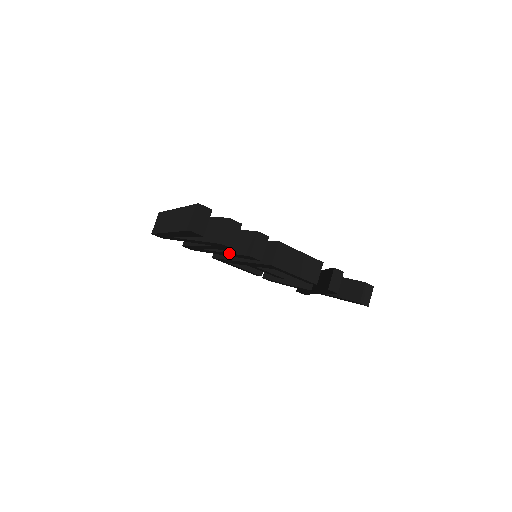
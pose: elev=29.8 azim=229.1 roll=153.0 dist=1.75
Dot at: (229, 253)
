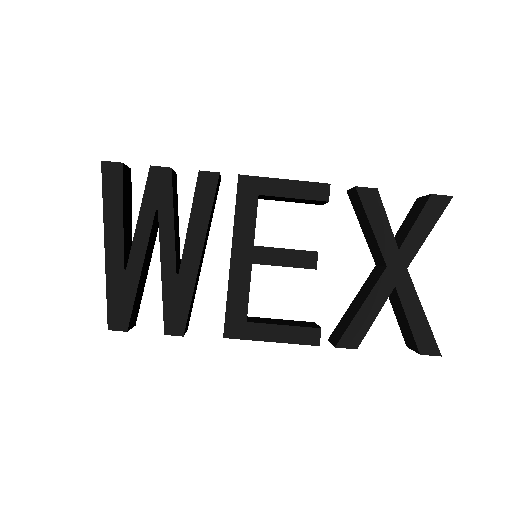
Dot at: (190, 216)
